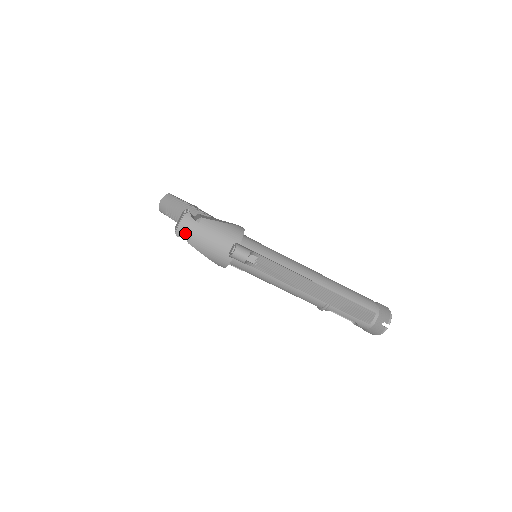
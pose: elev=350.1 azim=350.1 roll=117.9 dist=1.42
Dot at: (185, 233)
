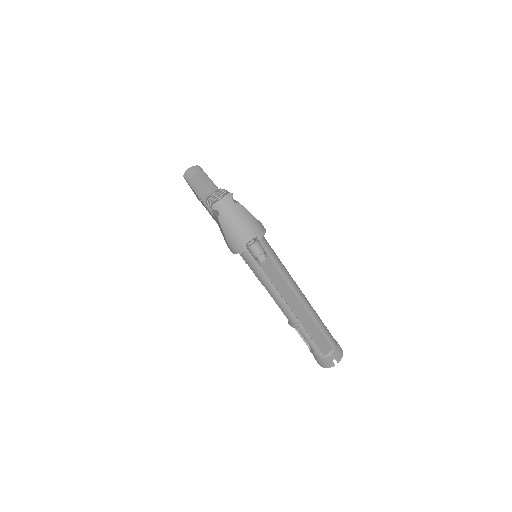
Dot at: (221, 209)
